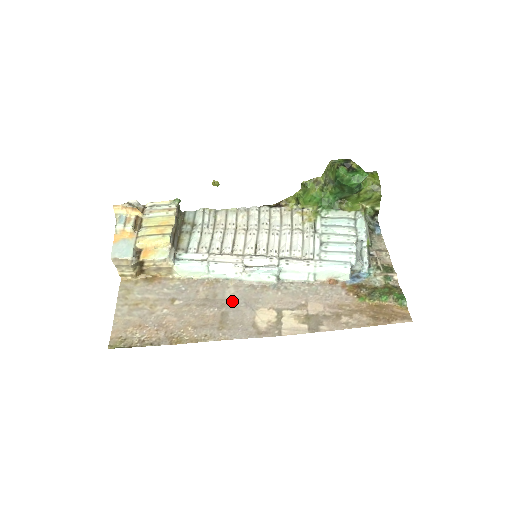
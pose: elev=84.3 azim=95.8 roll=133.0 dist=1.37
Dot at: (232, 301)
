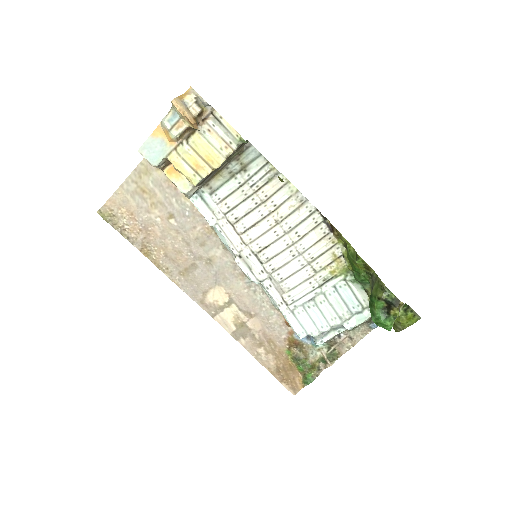
Dot at: (210, 261)
